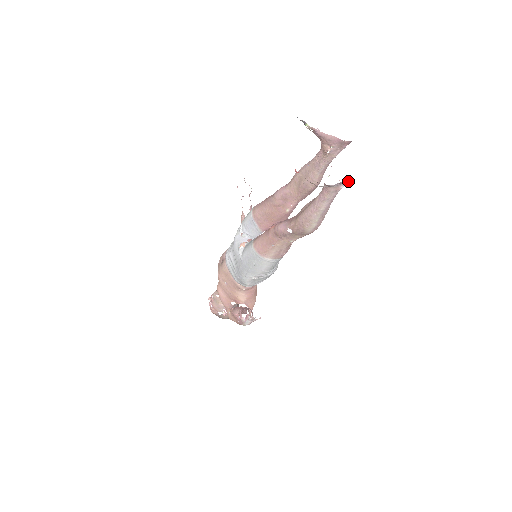
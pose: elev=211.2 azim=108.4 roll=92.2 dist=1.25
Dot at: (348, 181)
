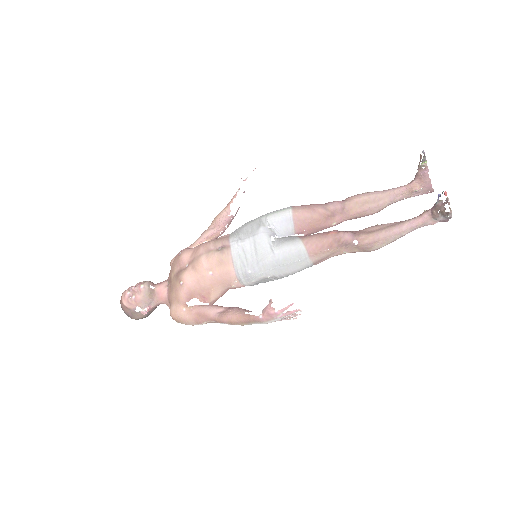
Dot at: (448, 220)
